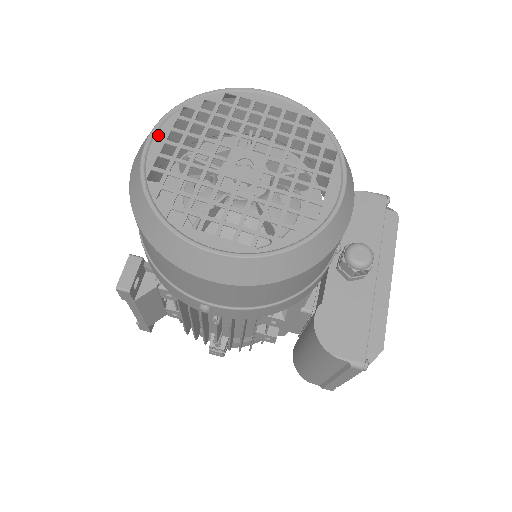
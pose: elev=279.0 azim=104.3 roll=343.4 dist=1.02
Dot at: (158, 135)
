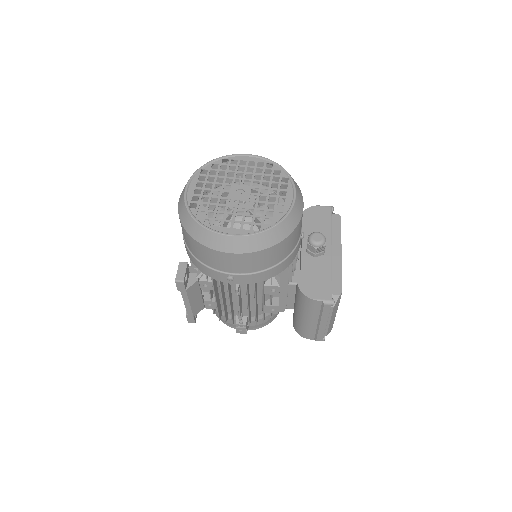
Dot at: (191, 185)
